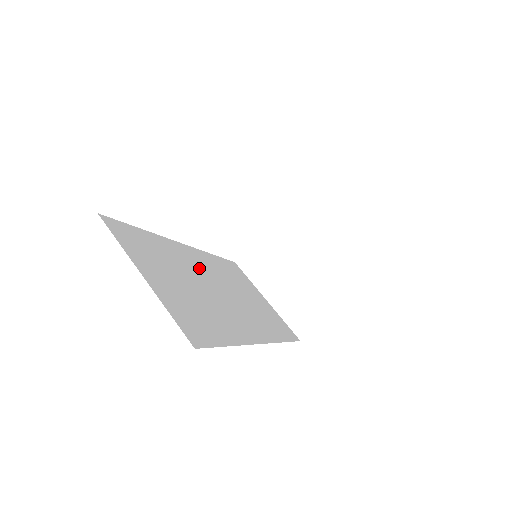
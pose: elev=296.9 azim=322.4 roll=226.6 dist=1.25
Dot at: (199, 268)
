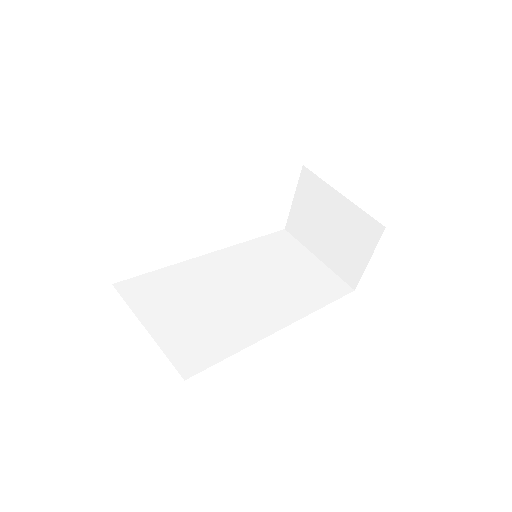
Dot at: (223, 274)
